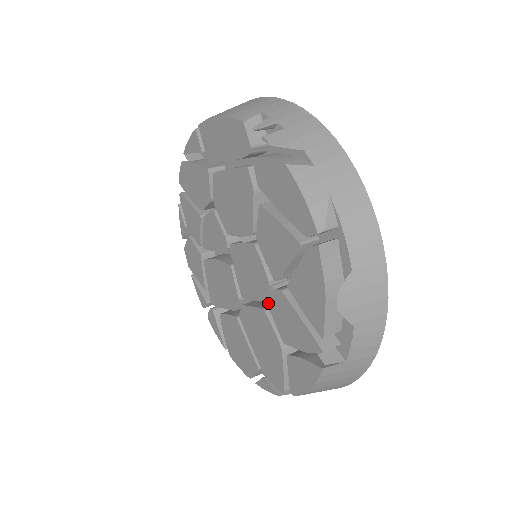
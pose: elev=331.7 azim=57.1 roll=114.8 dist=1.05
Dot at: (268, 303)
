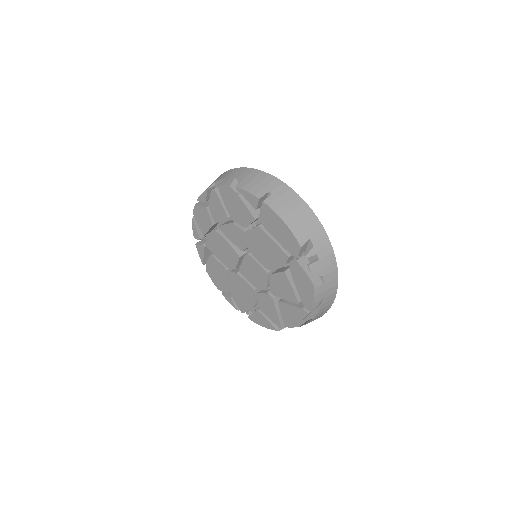
Dot at: occluded
